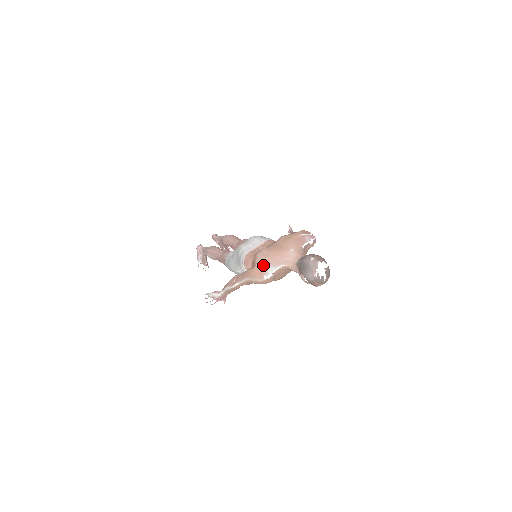
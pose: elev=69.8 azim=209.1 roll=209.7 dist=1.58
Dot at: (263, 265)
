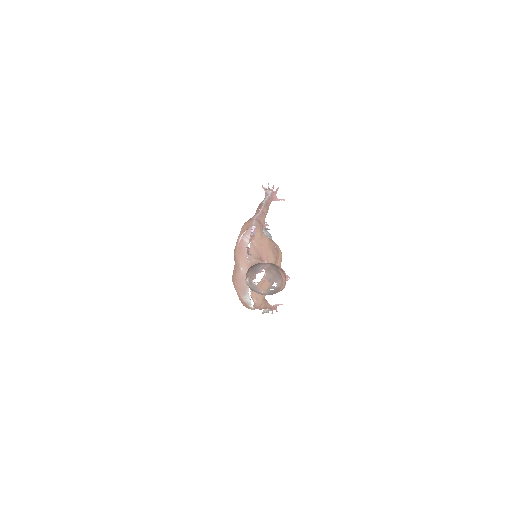
Dot at: (240, 298)
